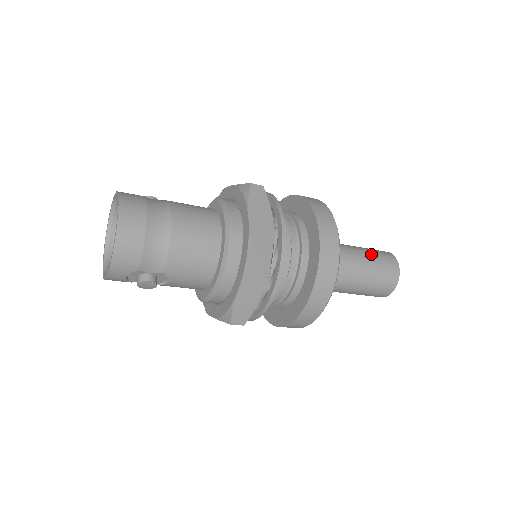
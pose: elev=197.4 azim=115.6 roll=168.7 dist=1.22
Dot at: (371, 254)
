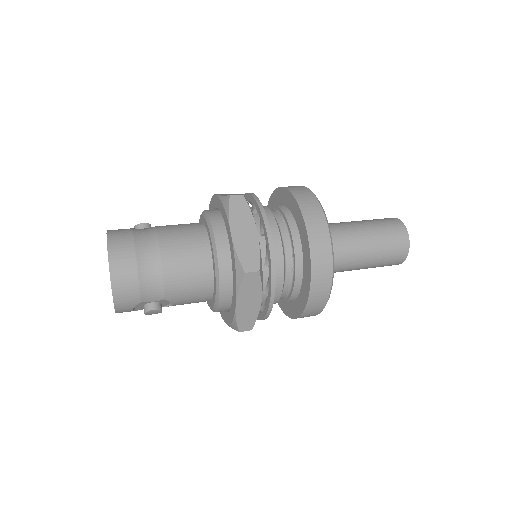
Dot at: (375, 227)
